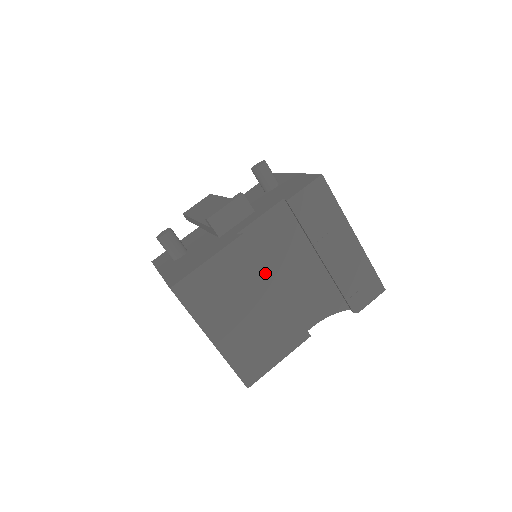
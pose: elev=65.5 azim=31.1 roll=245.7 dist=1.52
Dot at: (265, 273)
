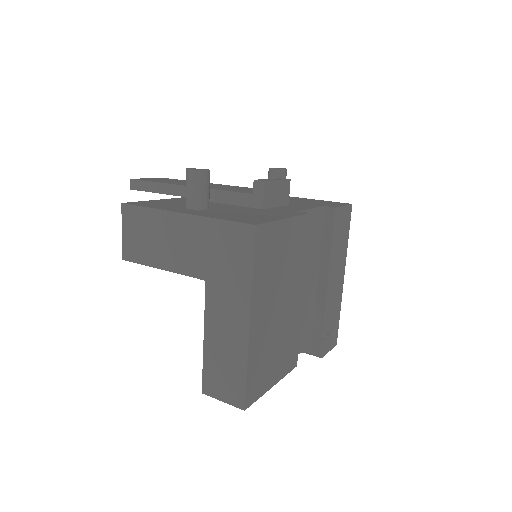
Dot at: (304, 269)
